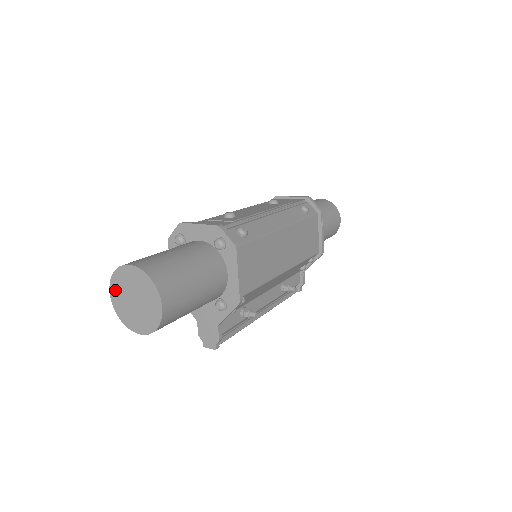
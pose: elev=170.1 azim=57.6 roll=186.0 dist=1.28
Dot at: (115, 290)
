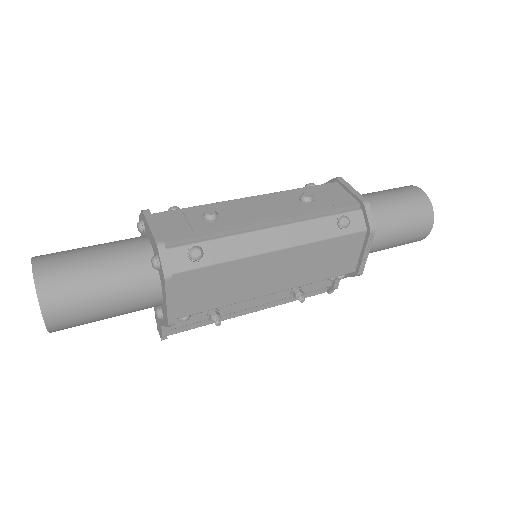
Dot at: occluded
